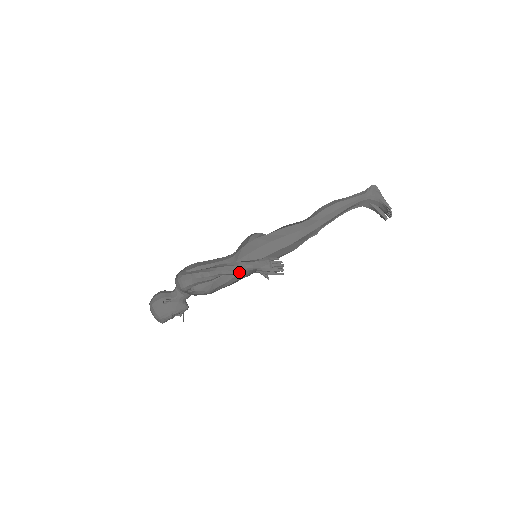
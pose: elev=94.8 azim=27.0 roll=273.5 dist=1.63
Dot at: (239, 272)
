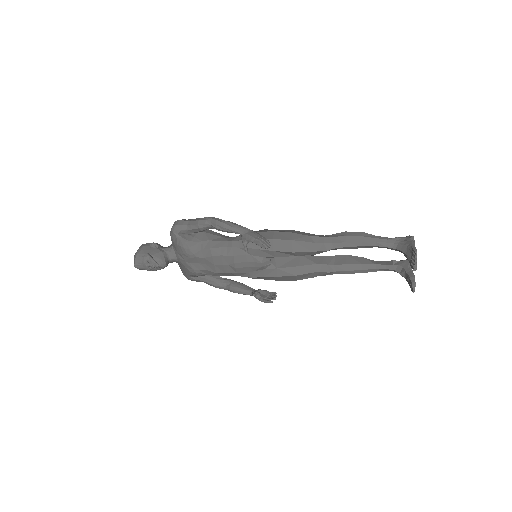
Dot at: (225, 228)
